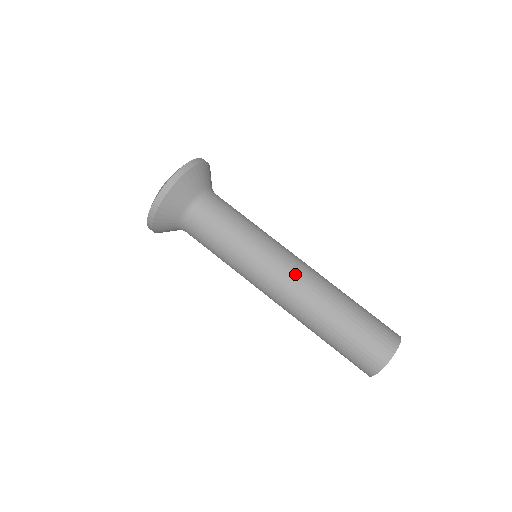
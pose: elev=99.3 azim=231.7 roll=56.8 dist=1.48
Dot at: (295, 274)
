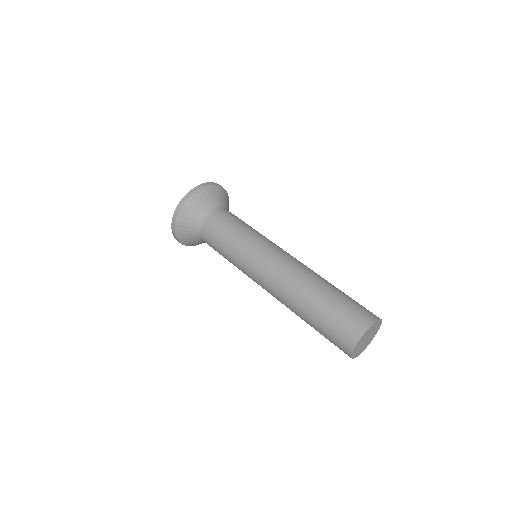
Dot at: (289, 258)
